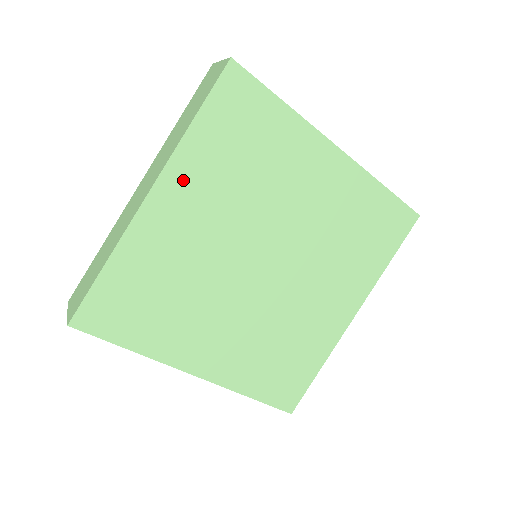
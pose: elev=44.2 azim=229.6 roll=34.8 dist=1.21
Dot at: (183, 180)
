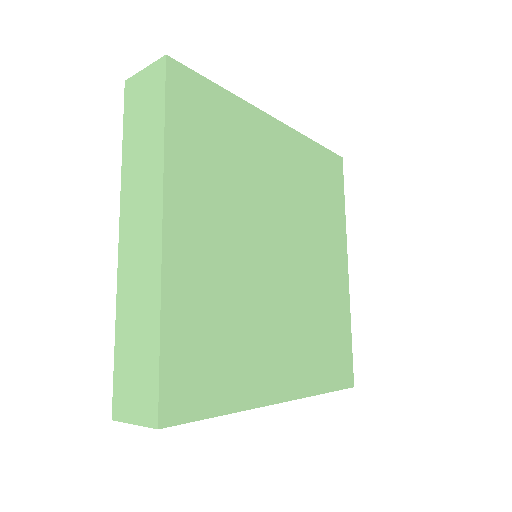
Dot at: (184, 199)
